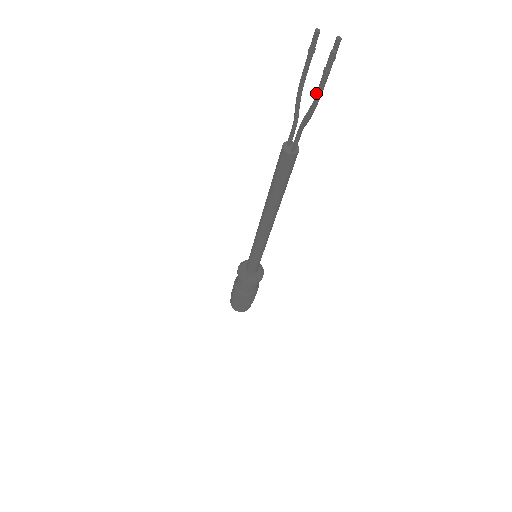
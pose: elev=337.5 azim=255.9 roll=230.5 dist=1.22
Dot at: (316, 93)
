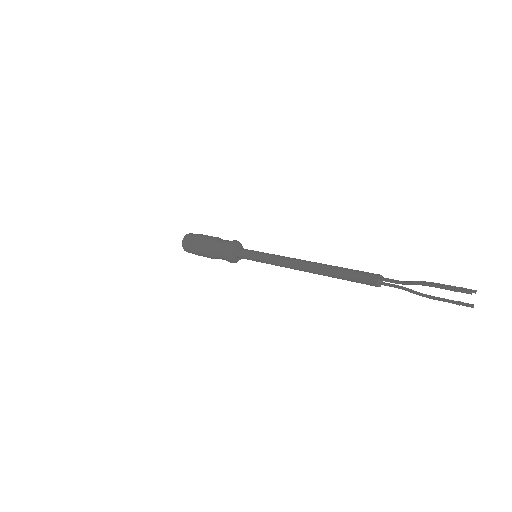
Dot at: (439, 300)
